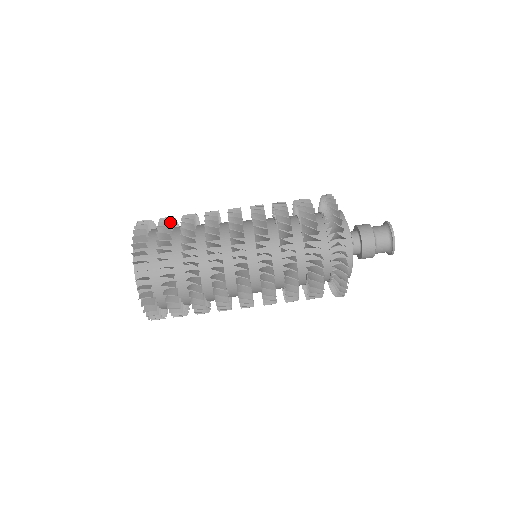
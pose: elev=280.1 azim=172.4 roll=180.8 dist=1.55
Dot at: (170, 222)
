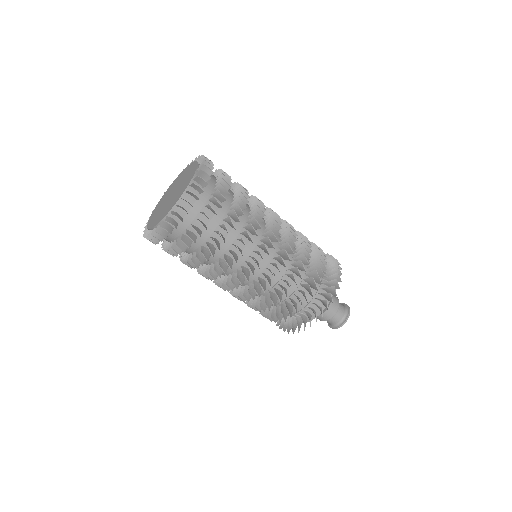
Dot at: occluded
